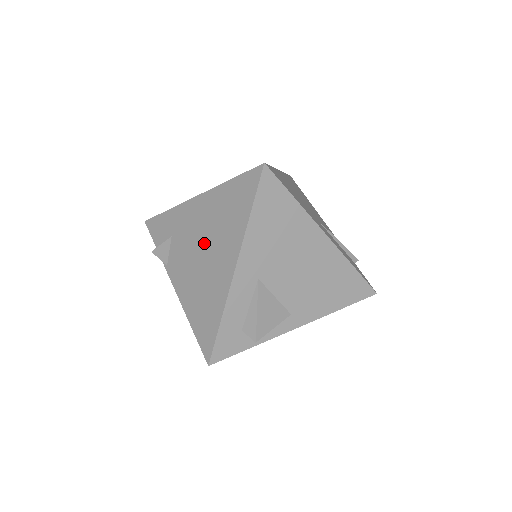
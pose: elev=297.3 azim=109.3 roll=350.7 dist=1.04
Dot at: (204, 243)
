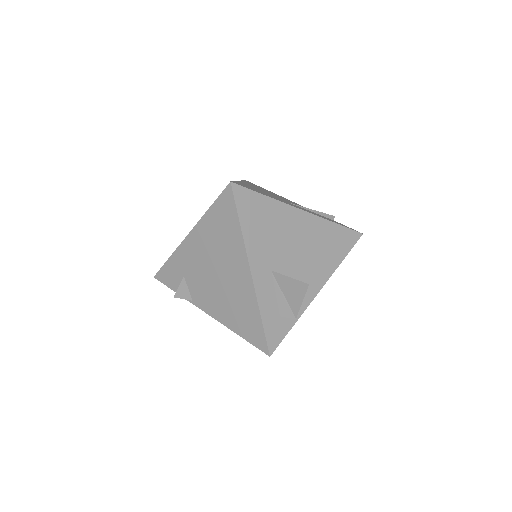
Dot at: (214, 267)
